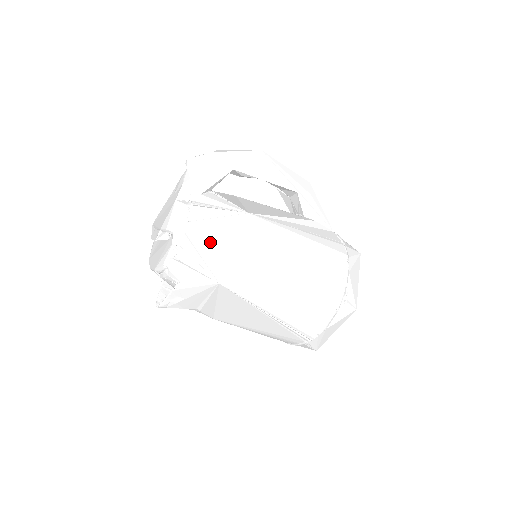
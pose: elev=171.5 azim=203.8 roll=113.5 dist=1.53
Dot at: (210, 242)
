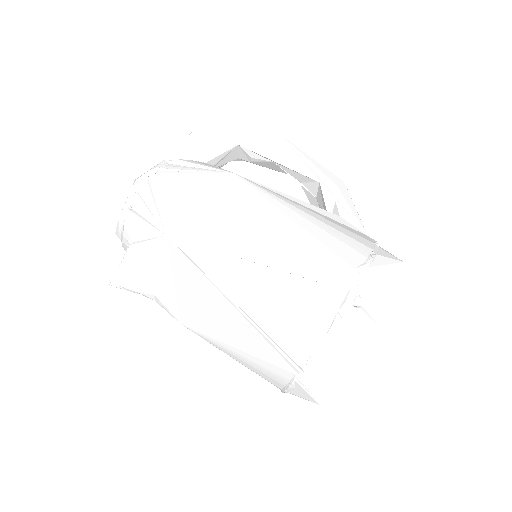
Dot at: (173, 193)
